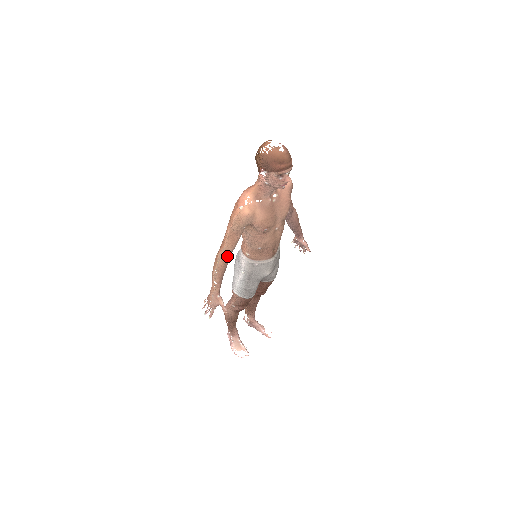
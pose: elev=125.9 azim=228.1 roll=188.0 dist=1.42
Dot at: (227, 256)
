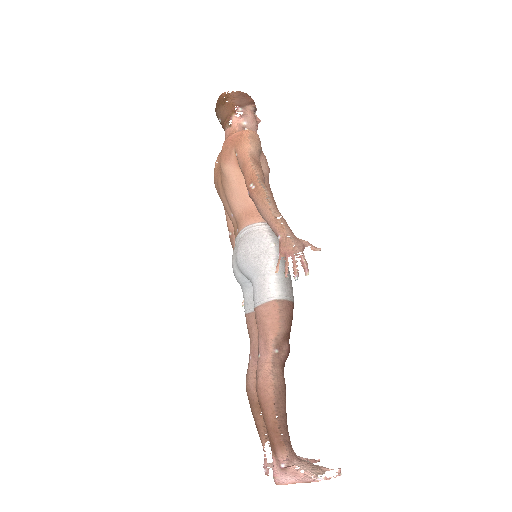
Dot at: occluded
